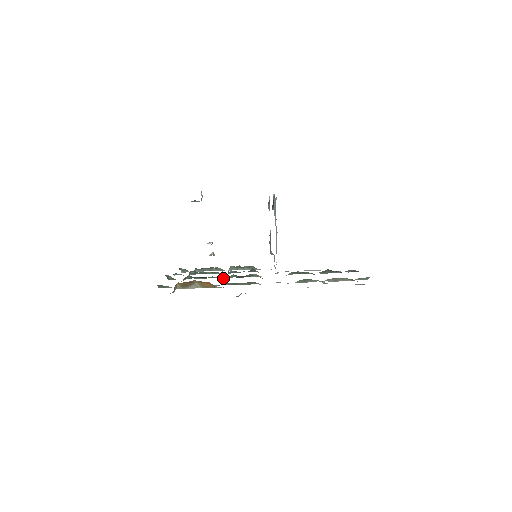
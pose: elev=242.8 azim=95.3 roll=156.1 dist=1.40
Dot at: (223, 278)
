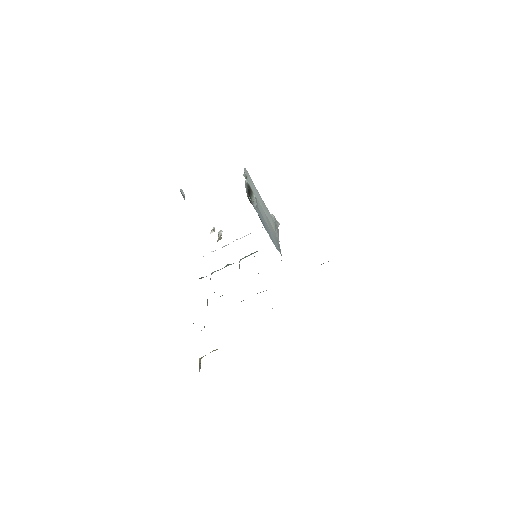
Dot at: occluded
